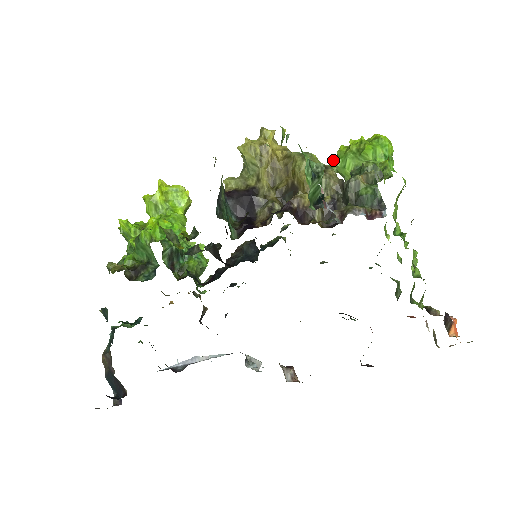
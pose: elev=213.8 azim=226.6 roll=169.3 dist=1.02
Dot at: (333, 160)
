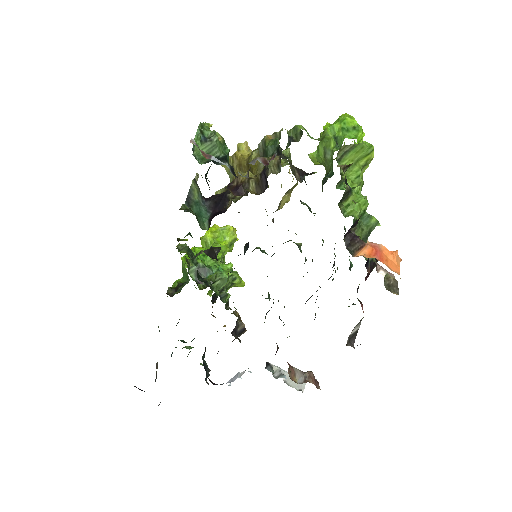
Dot at: (310, 153)
